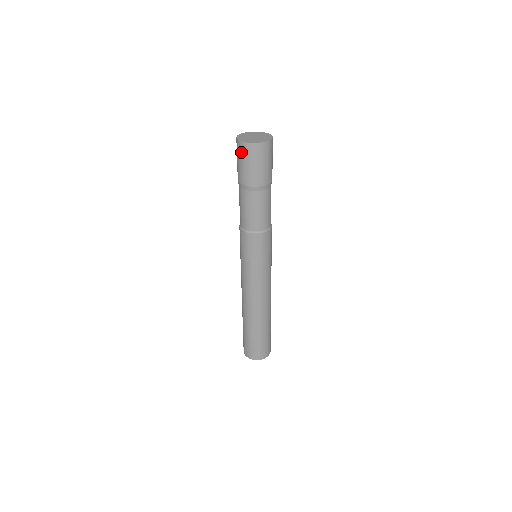
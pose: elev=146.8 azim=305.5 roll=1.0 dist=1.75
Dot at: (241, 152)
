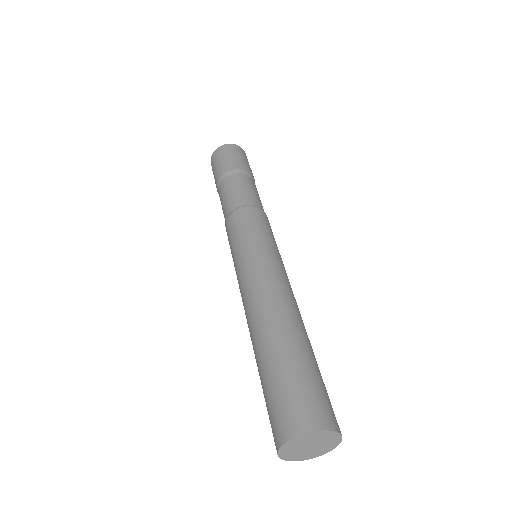
Dot at: (212, 164)
